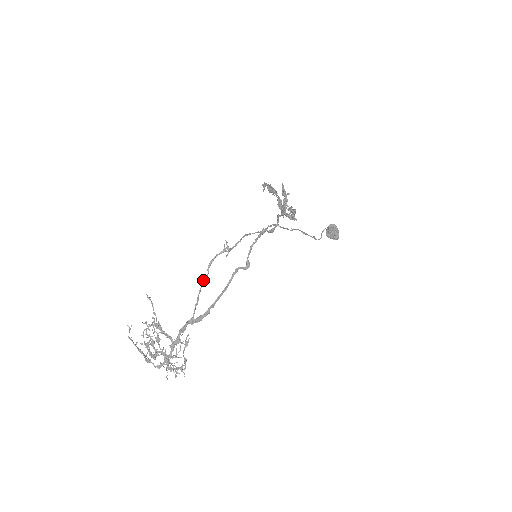
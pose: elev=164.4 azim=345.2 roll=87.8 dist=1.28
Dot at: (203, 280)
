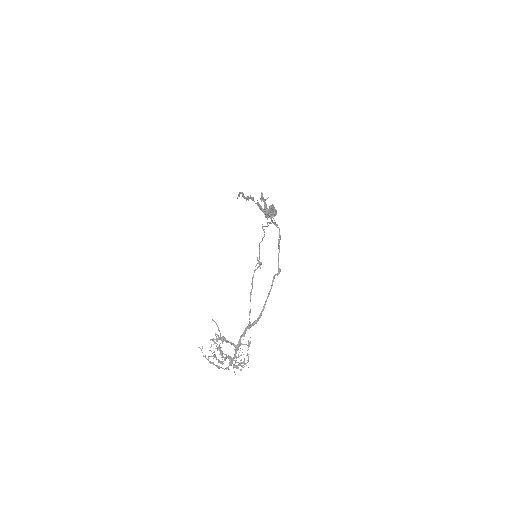
Dot at: (250, 293)
